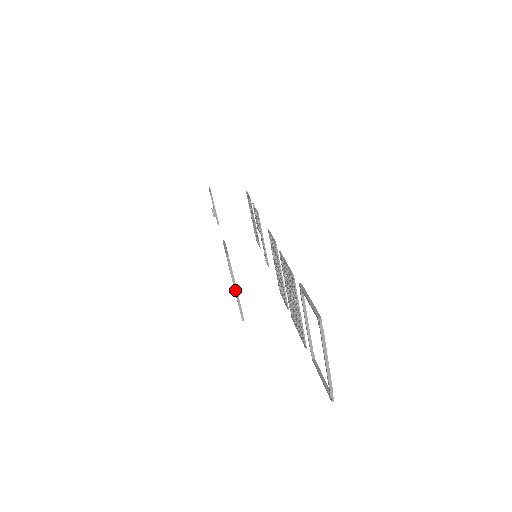
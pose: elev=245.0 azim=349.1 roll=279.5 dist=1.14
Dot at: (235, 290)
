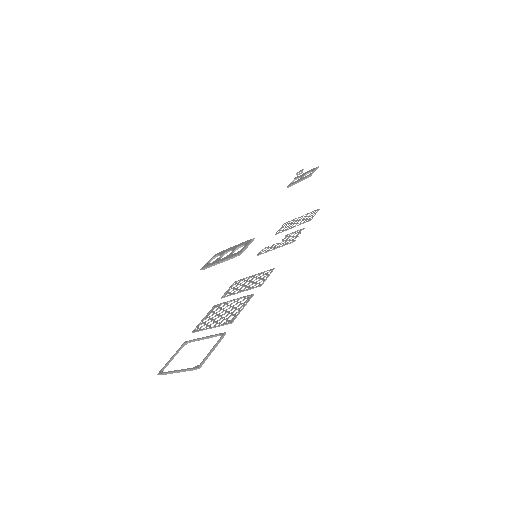
Dot at: (218, 262)
